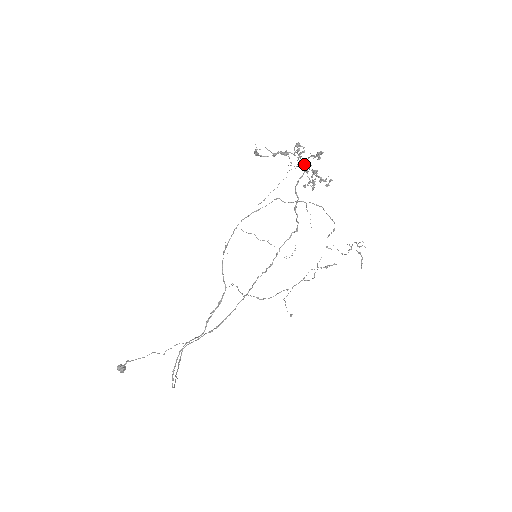
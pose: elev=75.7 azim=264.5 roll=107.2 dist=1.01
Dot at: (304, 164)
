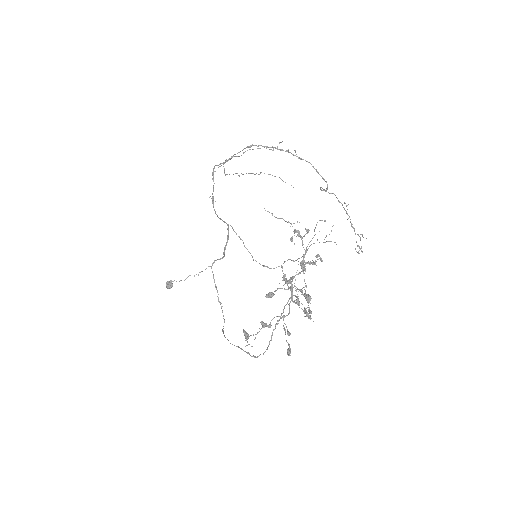
Dot at: (292, 291)
